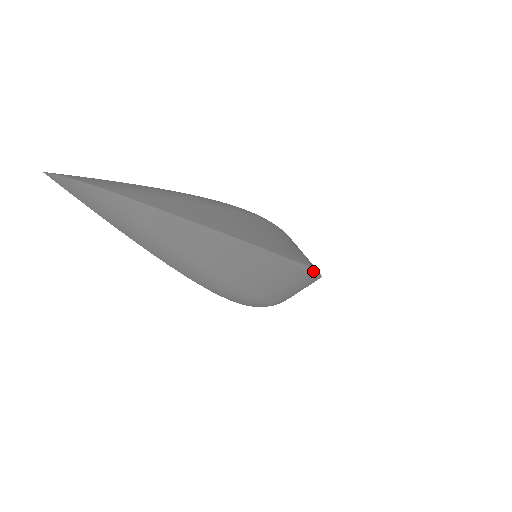
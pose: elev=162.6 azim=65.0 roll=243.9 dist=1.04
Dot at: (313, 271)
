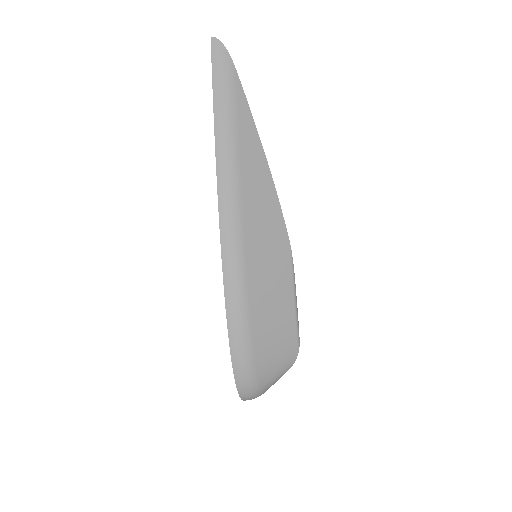
Dot at: (297, 311)
